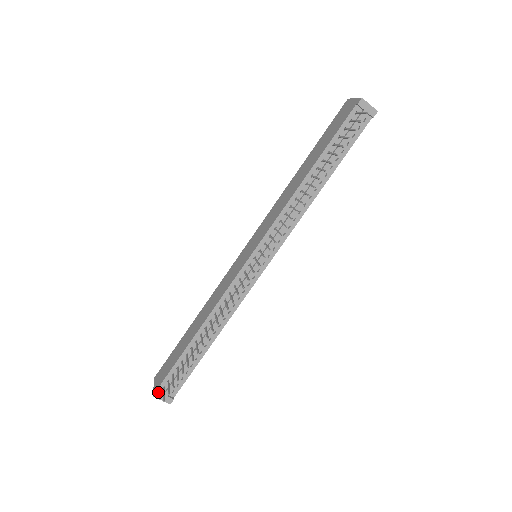
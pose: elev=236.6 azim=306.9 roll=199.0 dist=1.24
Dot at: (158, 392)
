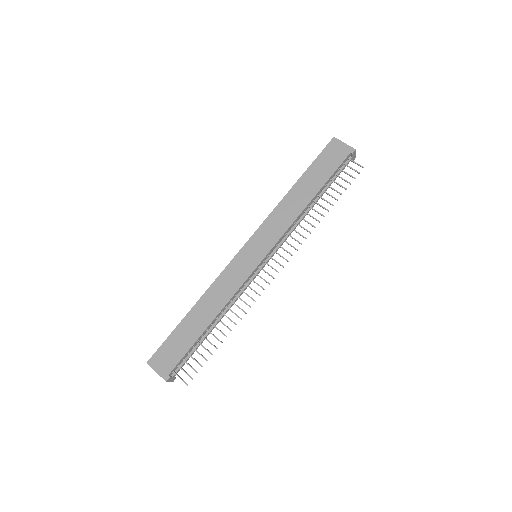
Dot at: (170, 377)
